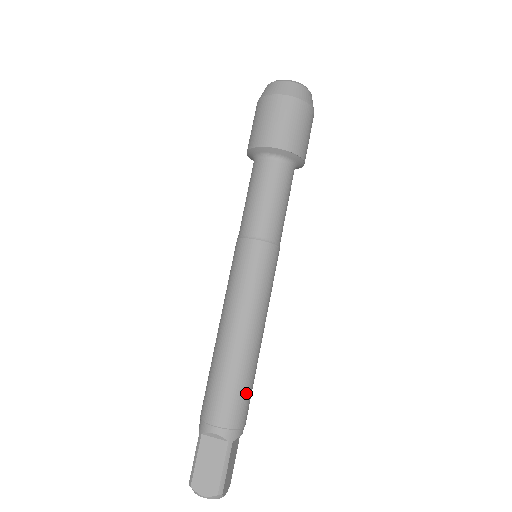
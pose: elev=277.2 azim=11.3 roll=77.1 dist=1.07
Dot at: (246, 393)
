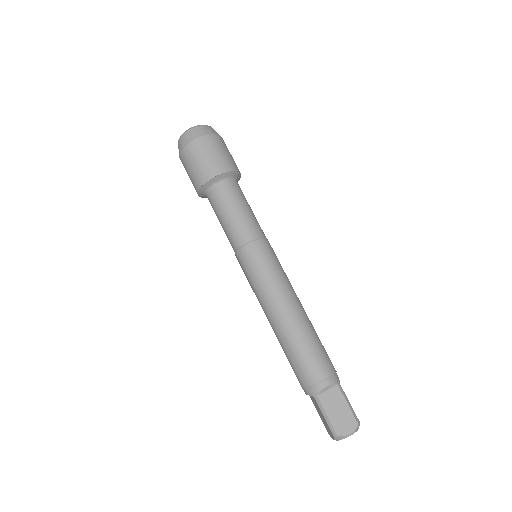
Dot at: (322, 346)
